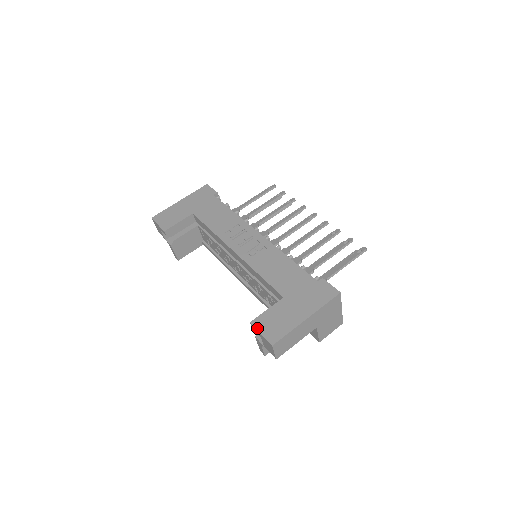
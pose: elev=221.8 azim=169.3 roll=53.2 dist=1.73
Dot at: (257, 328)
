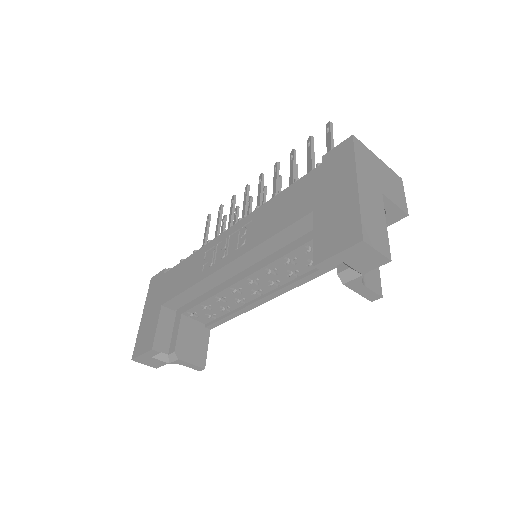
Dot at: (326, 257)
